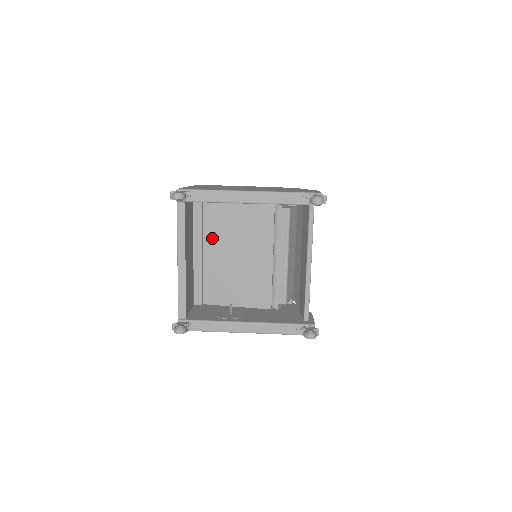
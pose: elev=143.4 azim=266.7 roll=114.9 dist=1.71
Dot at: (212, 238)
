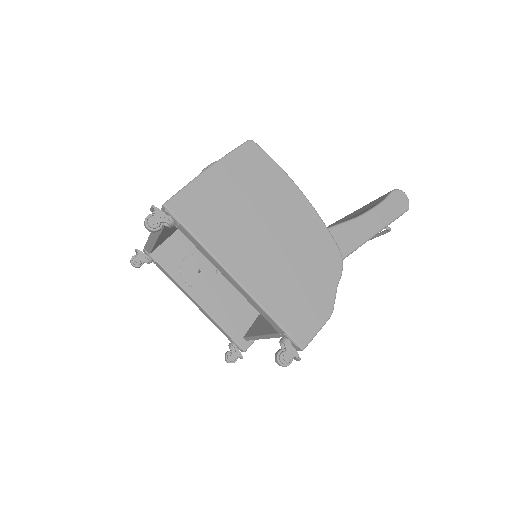
Dot at: occluded
